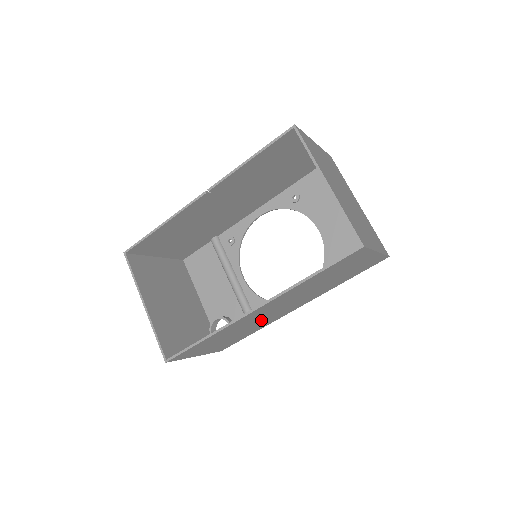
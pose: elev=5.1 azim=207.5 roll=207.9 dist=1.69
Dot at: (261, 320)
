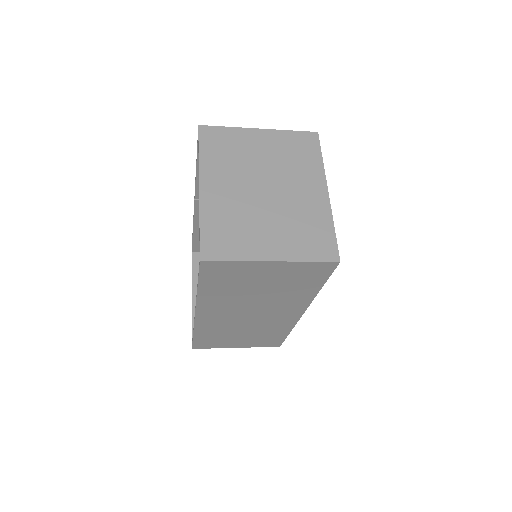
Dot at: (253, 323)
